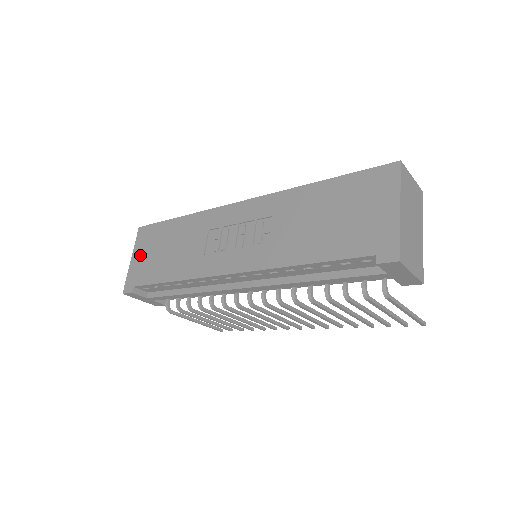
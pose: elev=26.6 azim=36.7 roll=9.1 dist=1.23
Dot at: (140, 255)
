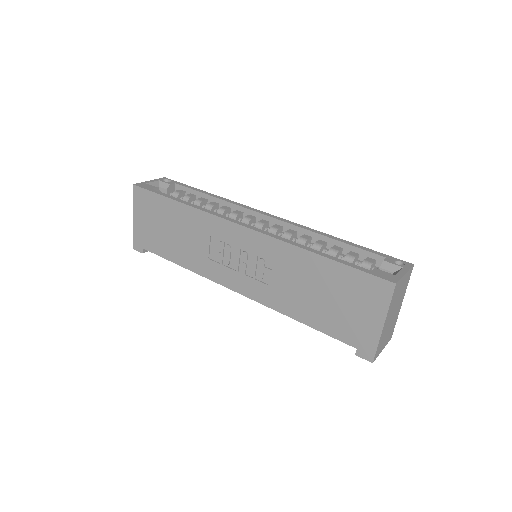
Dot at: (142, 219)
